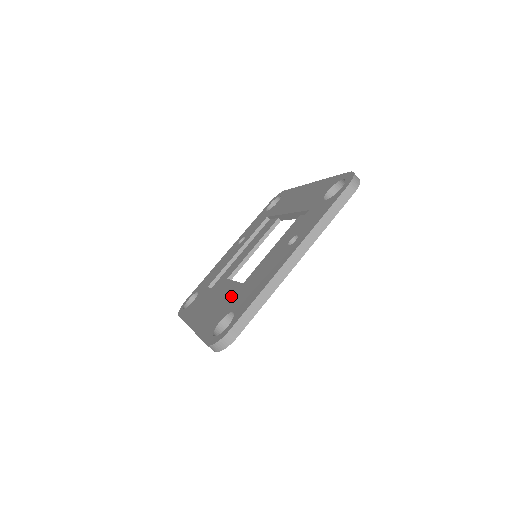
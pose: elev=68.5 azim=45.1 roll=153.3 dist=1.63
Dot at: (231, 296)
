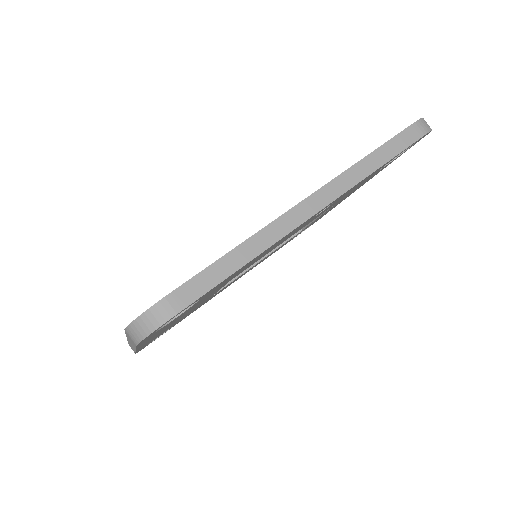
Dot at: occluded
